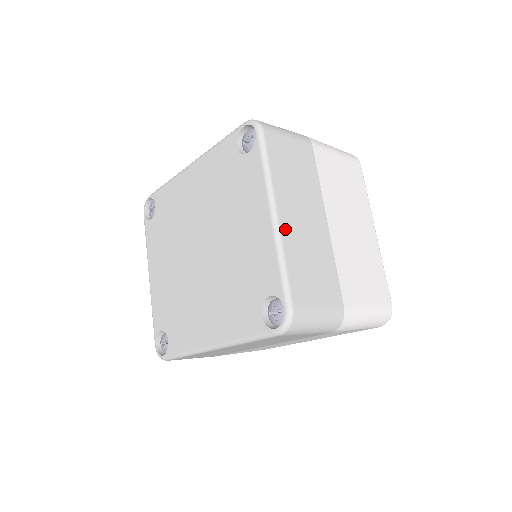
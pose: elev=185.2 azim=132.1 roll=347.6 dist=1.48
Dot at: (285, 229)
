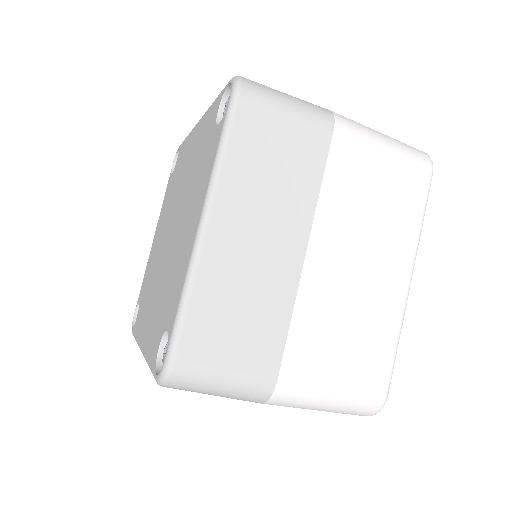
Dot at: (212, 248)
